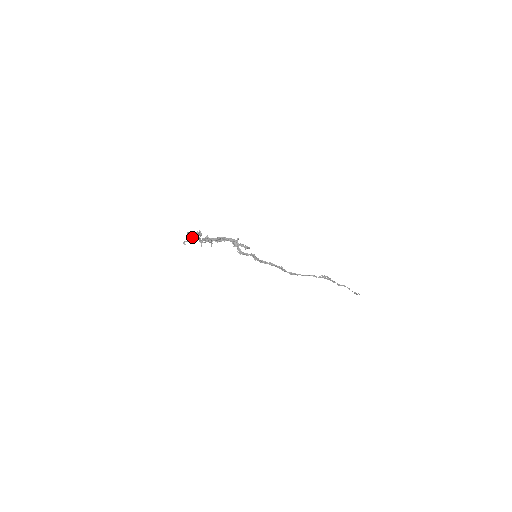
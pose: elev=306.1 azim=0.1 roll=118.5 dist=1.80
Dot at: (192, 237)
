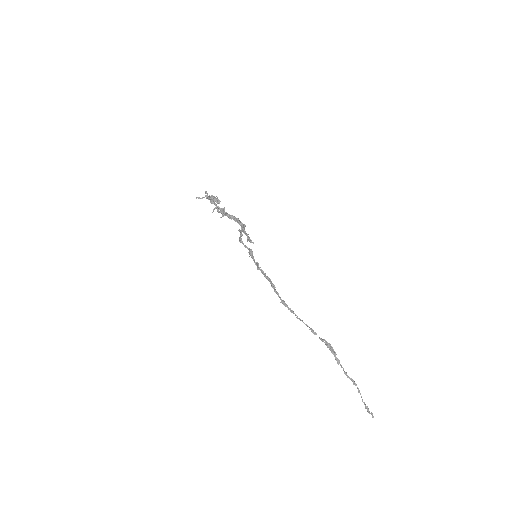
Dot at: (207, 198)
